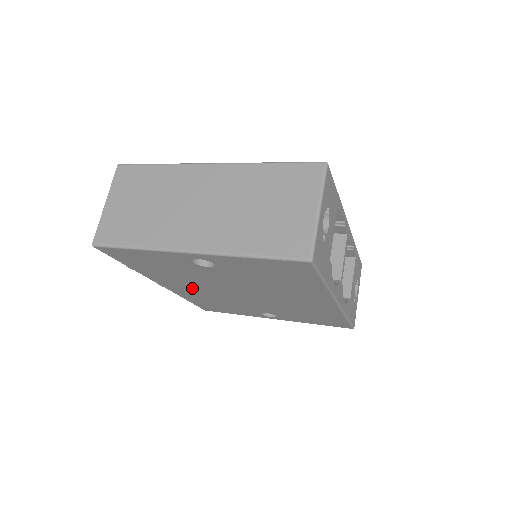
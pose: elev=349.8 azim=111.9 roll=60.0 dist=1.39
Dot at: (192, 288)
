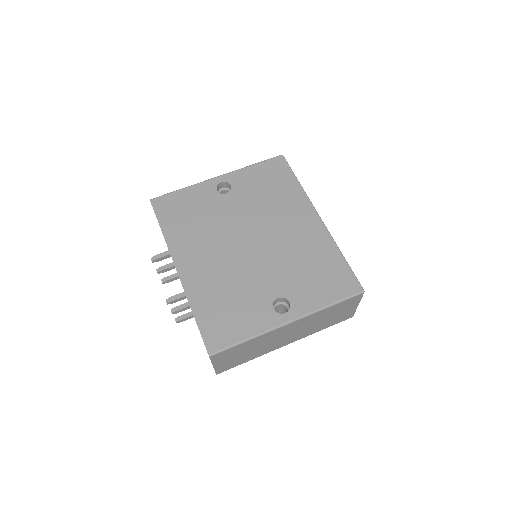
Dot at: occluded
